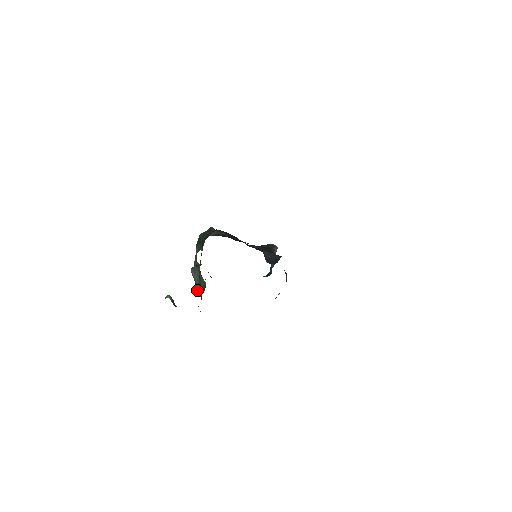
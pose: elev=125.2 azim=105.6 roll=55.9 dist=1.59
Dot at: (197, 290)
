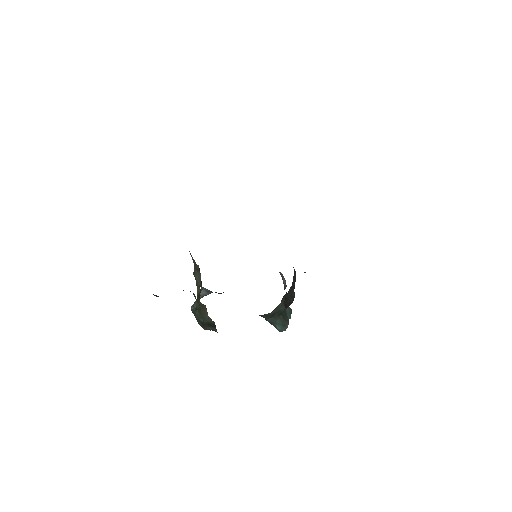
Dot at: (197, 317)
